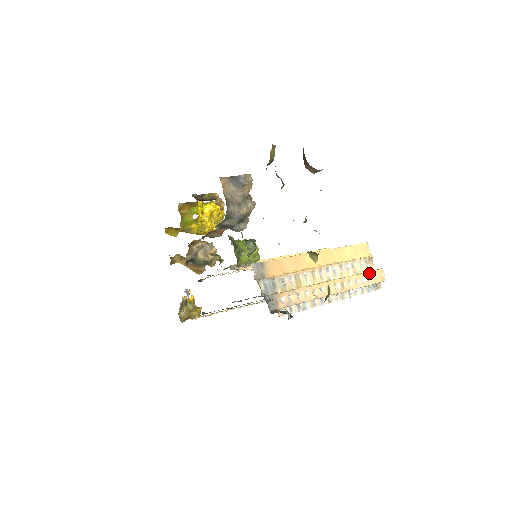
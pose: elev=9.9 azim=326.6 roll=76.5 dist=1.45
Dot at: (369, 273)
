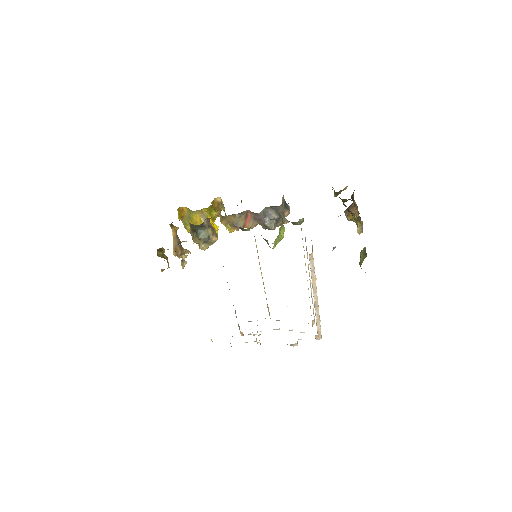
Dot at: occluded
